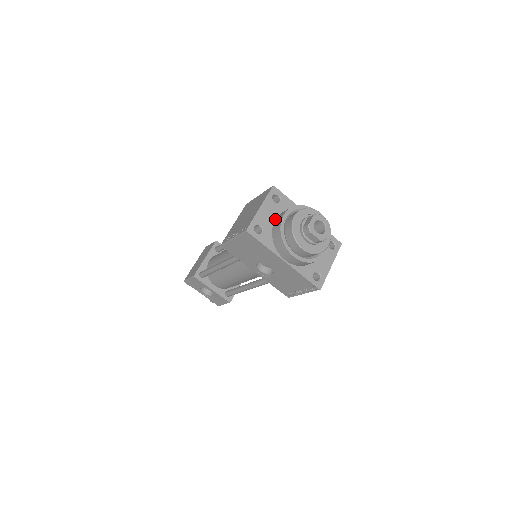
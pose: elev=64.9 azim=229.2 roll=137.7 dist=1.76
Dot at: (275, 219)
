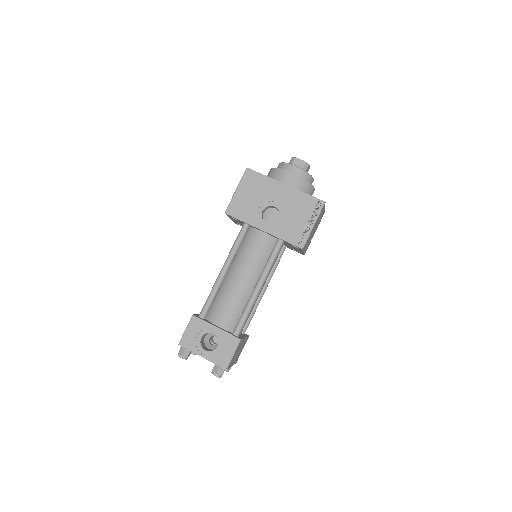
Dot at: occluded
